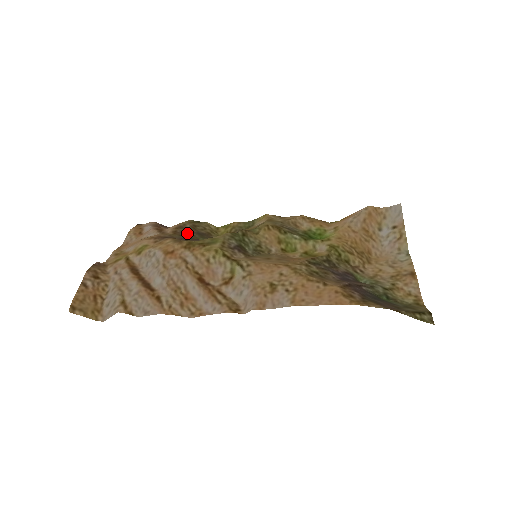
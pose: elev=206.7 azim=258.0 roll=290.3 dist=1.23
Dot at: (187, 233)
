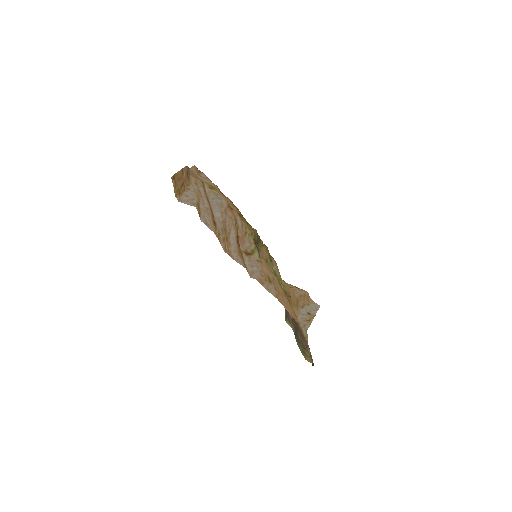
Dot at: occluded
